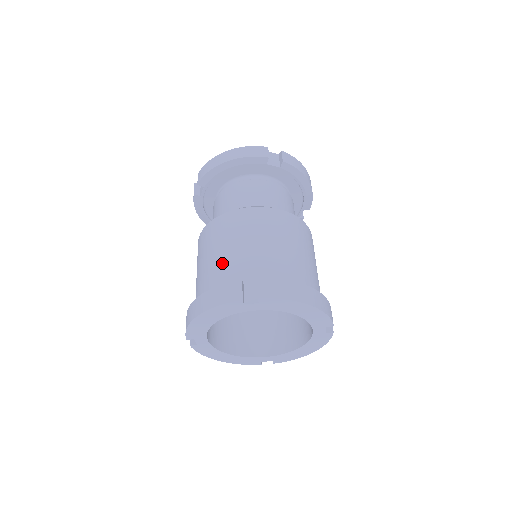
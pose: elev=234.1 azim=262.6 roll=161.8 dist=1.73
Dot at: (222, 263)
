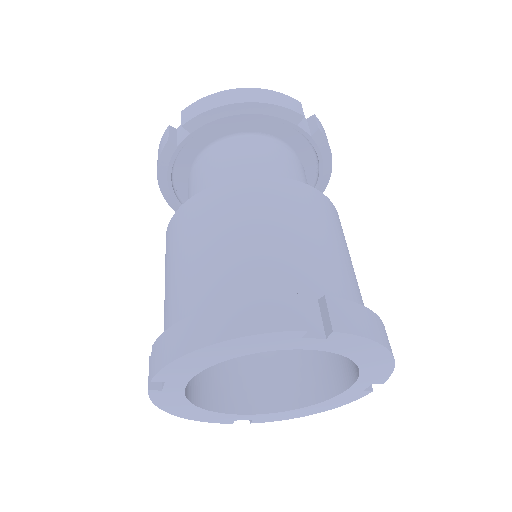
Dot at: (248, 257)
